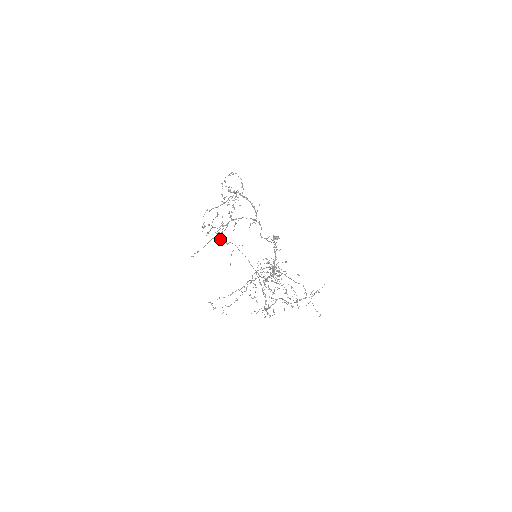
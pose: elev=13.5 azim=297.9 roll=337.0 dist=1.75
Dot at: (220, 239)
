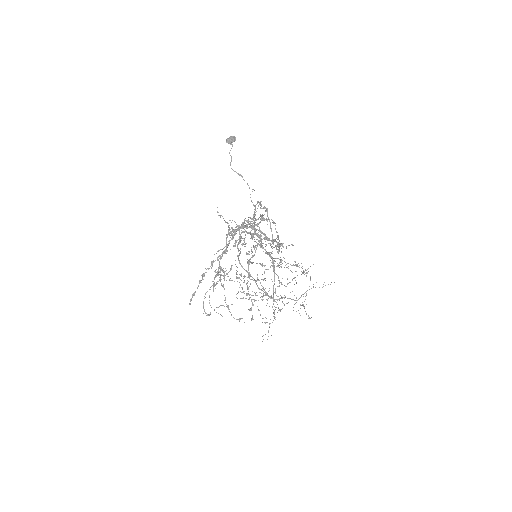
Dot at: occluded
